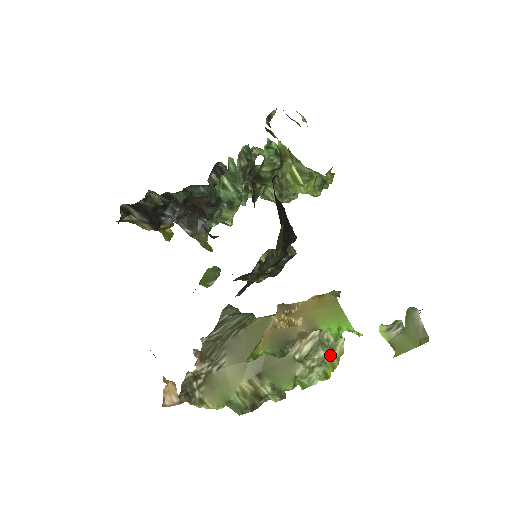
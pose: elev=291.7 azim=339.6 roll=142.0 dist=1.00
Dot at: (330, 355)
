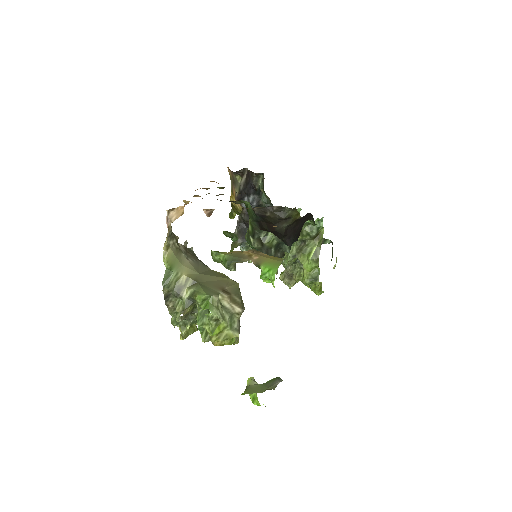
Dot at: (228, 325)
